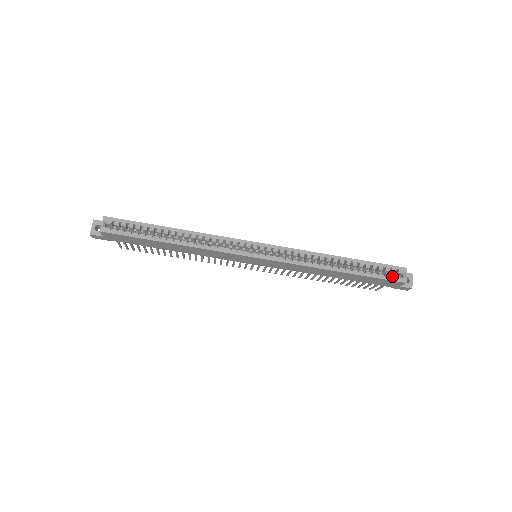
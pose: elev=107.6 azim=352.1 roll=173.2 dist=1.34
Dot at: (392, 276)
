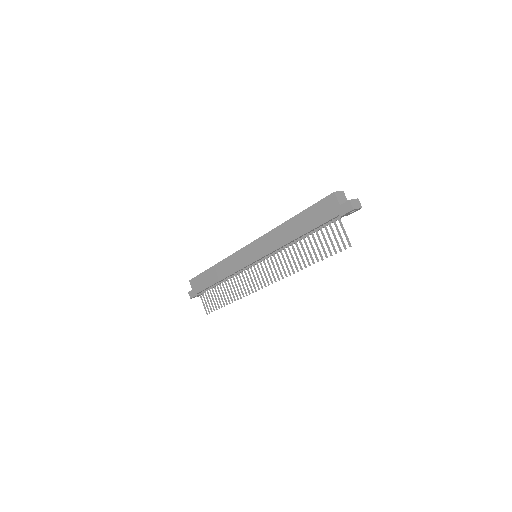
Dot at: (326, 198)
